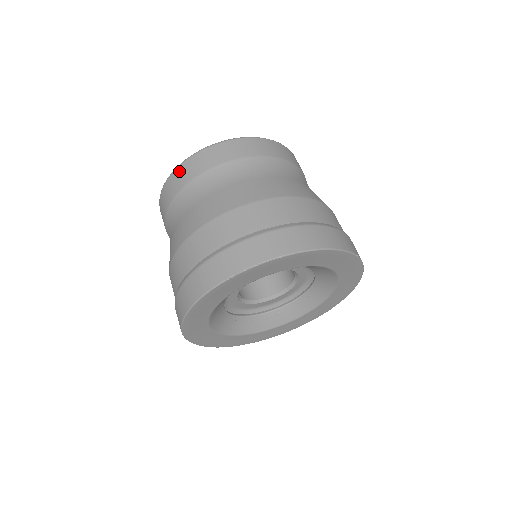
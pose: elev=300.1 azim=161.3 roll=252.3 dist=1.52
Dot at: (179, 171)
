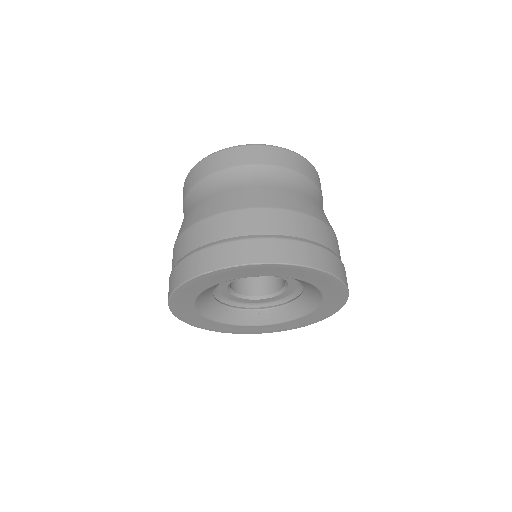
Dot at: (200, 165)
